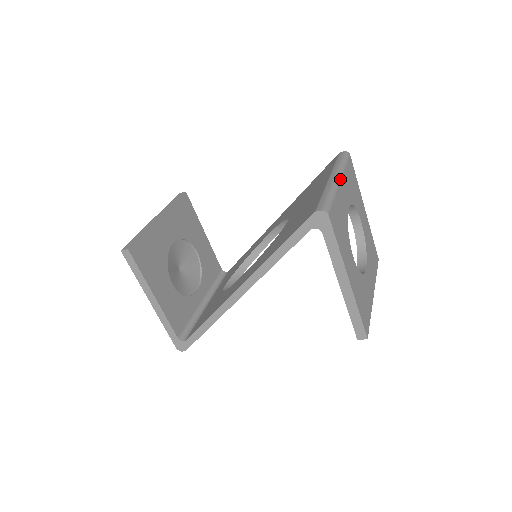
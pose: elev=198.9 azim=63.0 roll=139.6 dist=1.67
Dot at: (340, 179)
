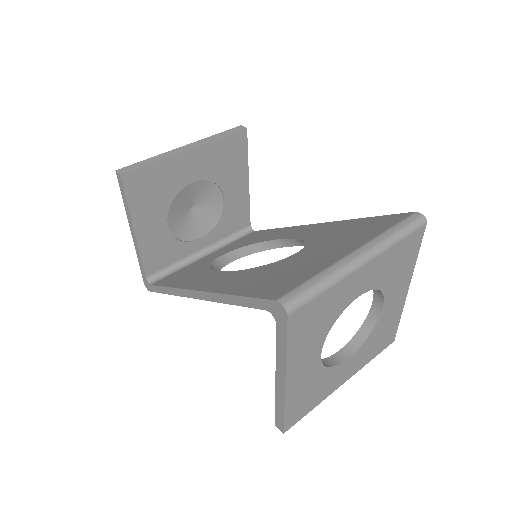
Dot at: (366, 261)
